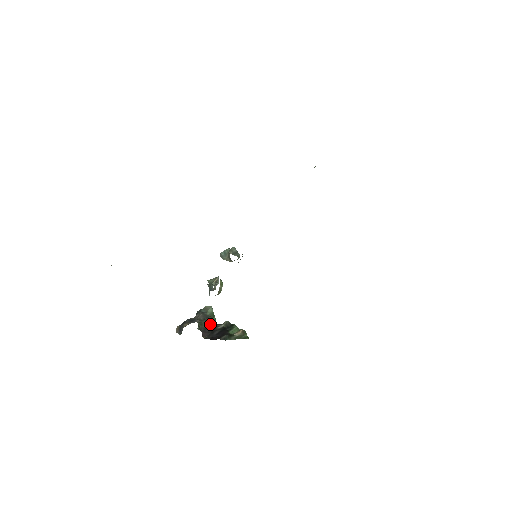
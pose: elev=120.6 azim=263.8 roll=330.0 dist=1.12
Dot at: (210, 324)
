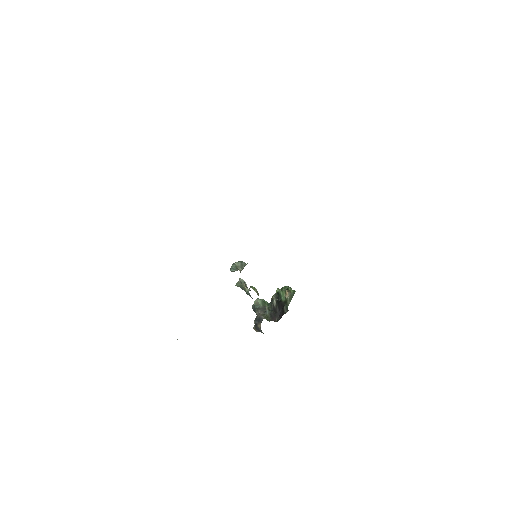
Dot at: (269, 310)
